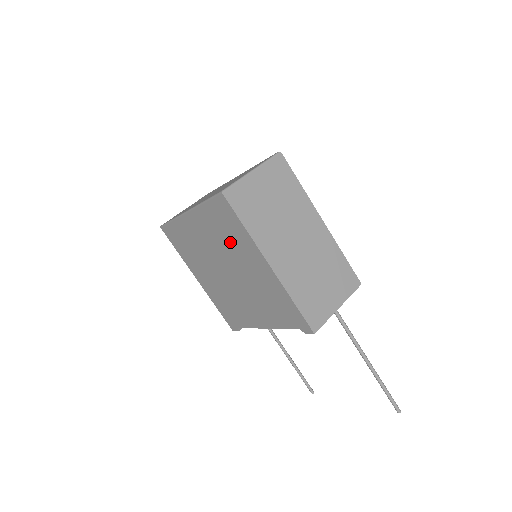
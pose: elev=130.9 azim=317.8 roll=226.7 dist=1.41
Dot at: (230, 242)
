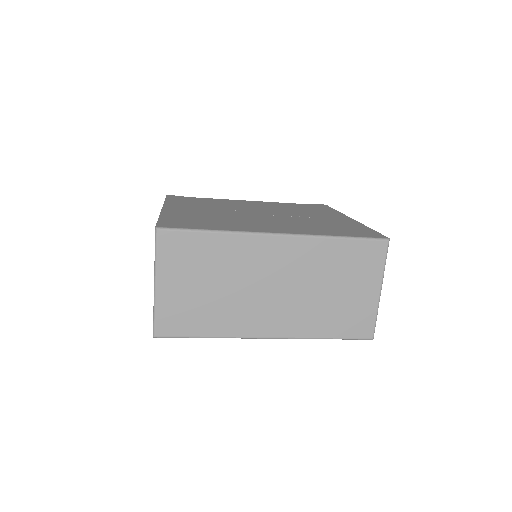
Dot at: occluded
